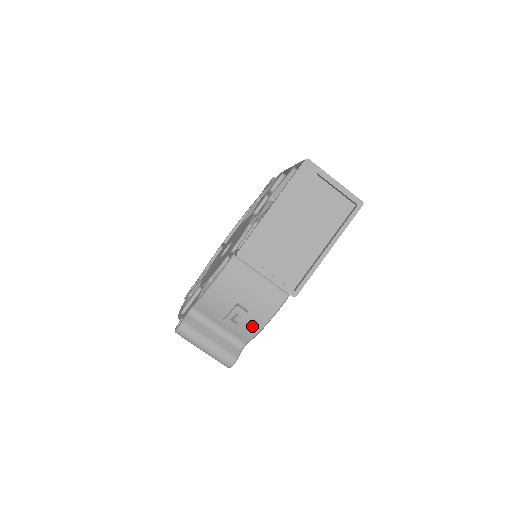
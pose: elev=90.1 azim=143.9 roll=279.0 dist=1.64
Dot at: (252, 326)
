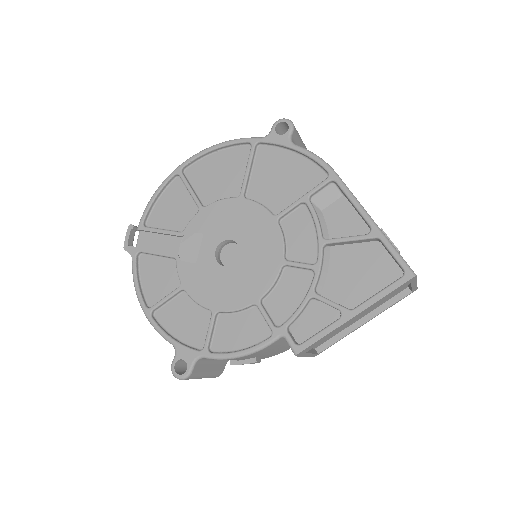
Dot at: occluded
